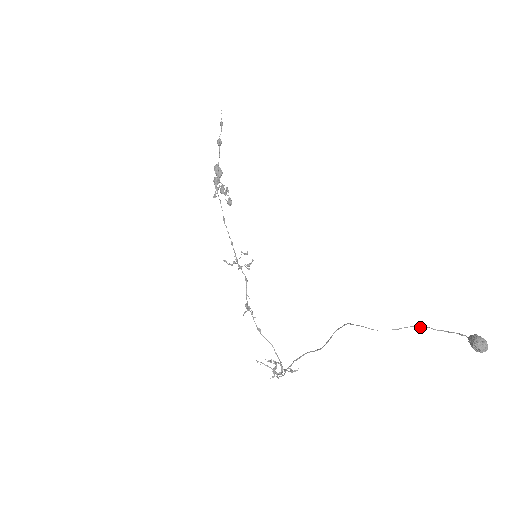
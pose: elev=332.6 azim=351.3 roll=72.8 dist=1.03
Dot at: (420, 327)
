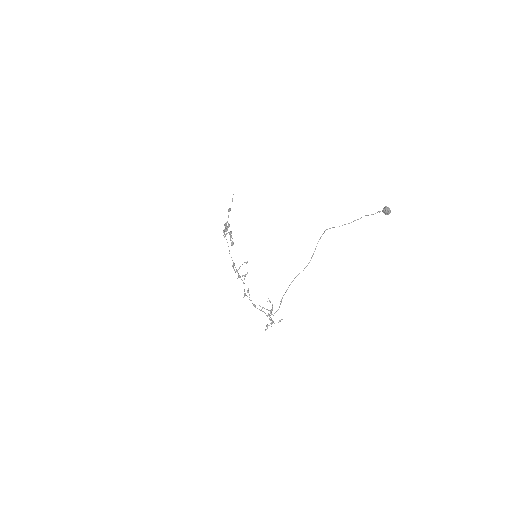
Dot at: (361, 217)
